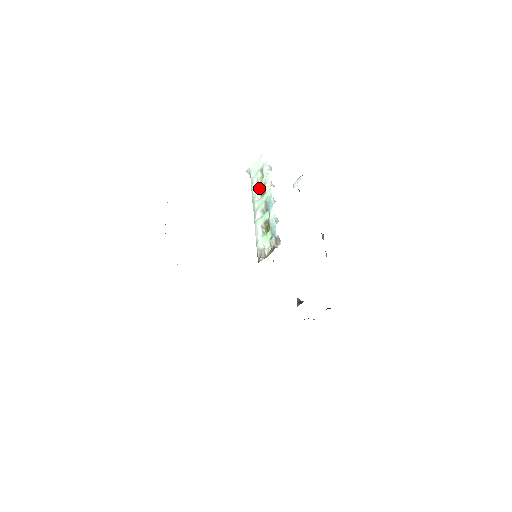
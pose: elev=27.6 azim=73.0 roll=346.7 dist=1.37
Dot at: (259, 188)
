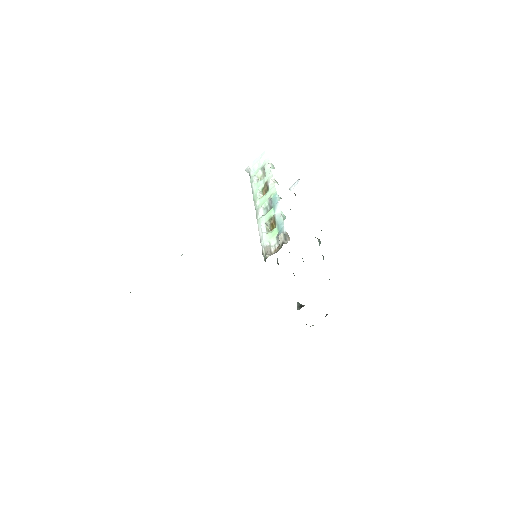
Dot at: (261, 186)
